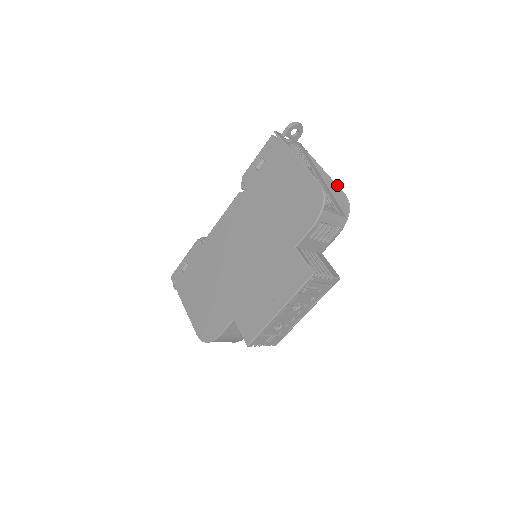
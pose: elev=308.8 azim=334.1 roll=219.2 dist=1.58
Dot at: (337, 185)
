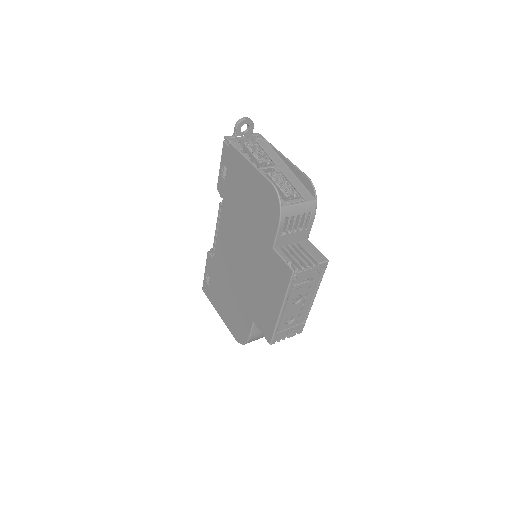
Dot at: (298, 168)
